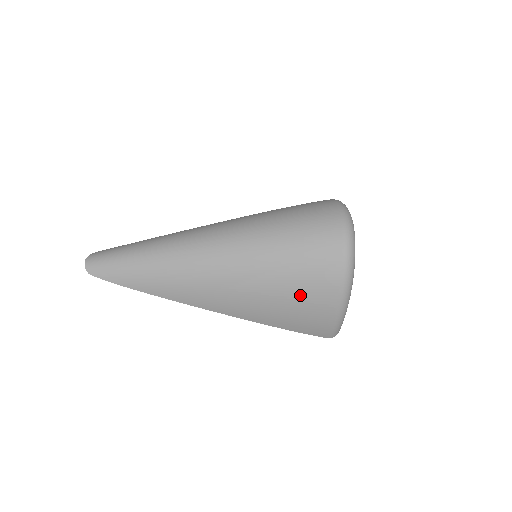
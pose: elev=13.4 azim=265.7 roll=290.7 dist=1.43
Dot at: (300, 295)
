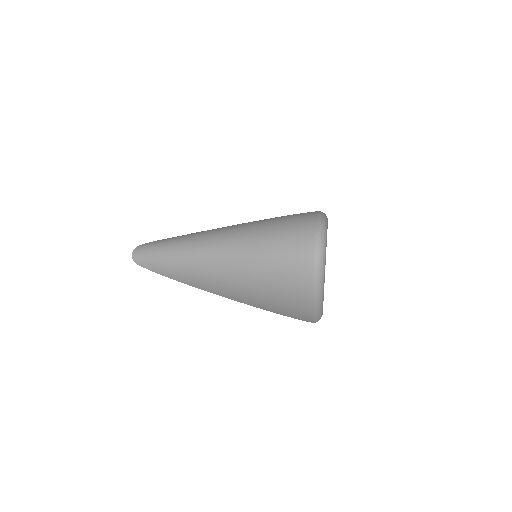
Dot at: (282, 295)
